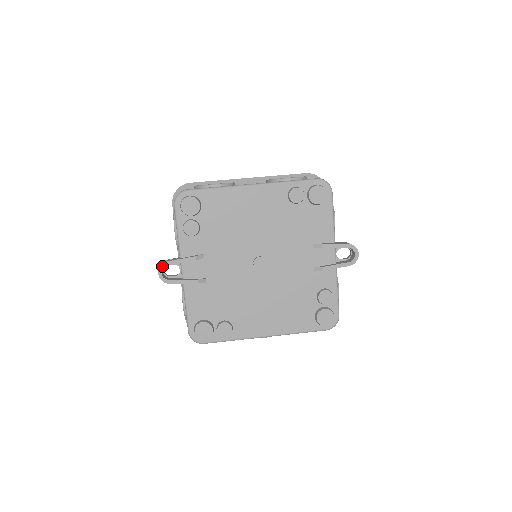
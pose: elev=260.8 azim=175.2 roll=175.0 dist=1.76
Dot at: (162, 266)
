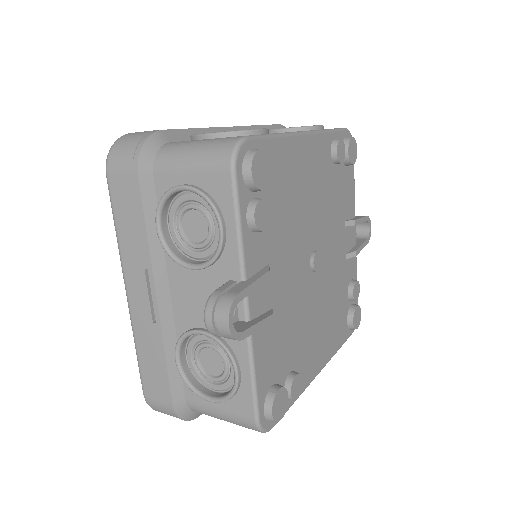
Dot at: (233, 306)
